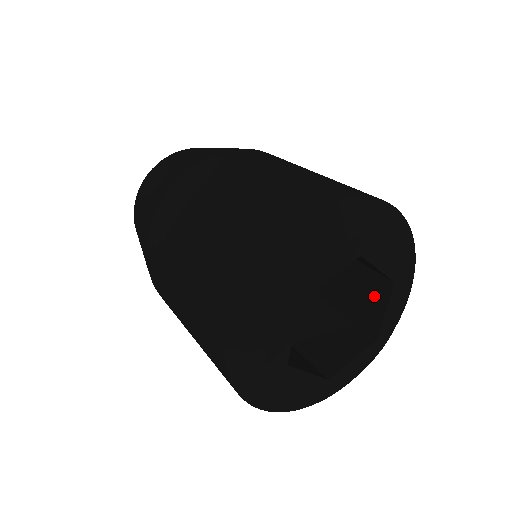
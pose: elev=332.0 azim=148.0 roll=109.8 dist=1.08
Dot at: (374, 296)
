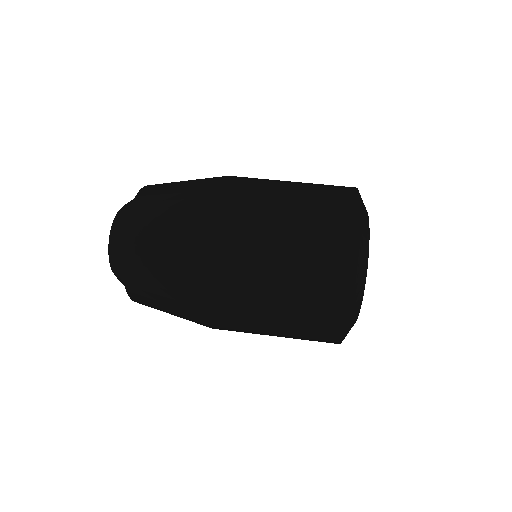
Dot at: occluded
